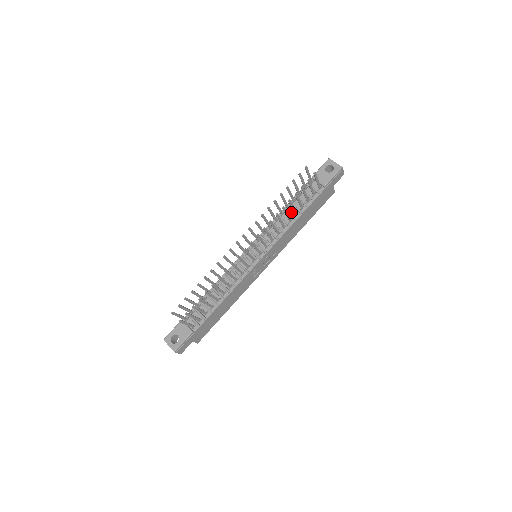
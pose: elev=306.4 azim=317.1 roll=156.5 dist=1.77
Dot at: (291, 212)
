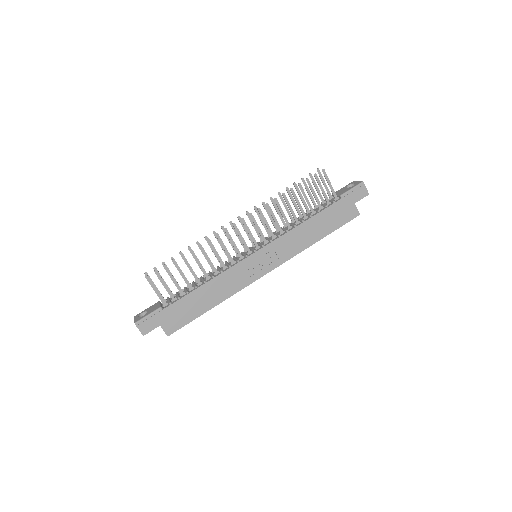
Dot at: (302, 219)
